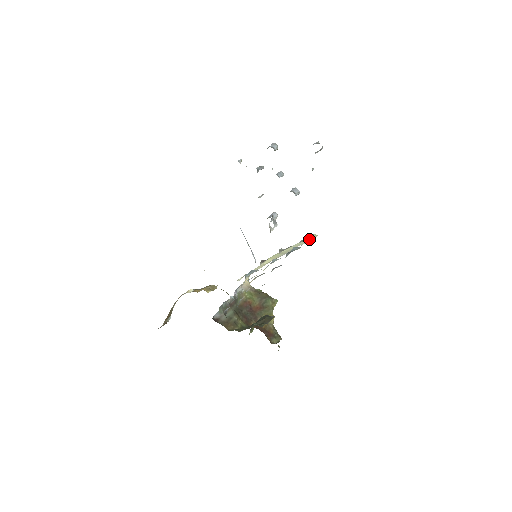
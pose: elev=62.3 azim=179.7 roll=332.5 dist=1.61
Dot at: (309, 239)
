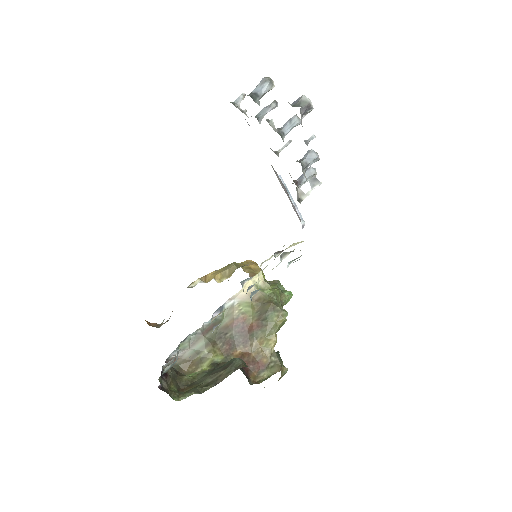
Dot at: occluded
